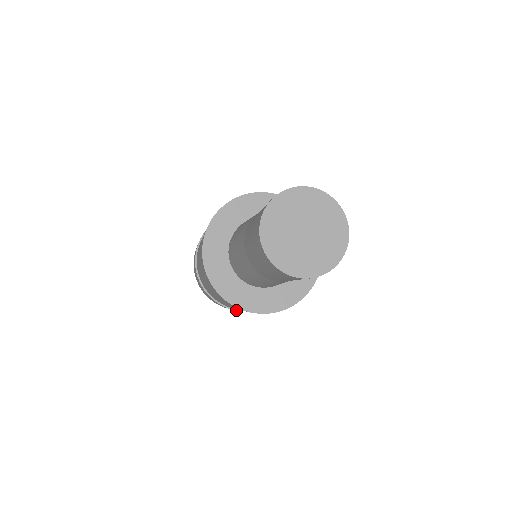
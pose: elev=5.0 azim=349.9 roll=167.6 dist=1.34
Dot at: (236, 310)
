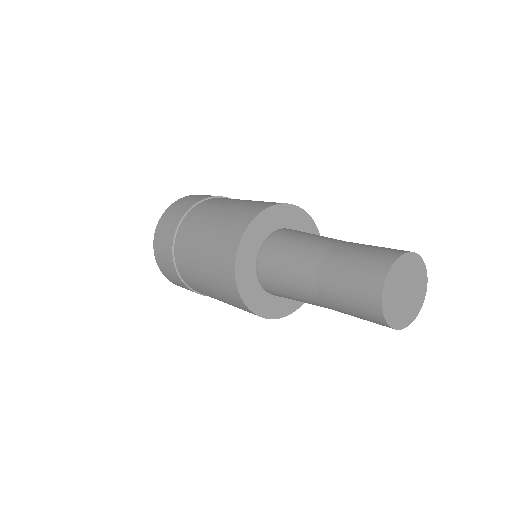
Dot at: (194, 291)
